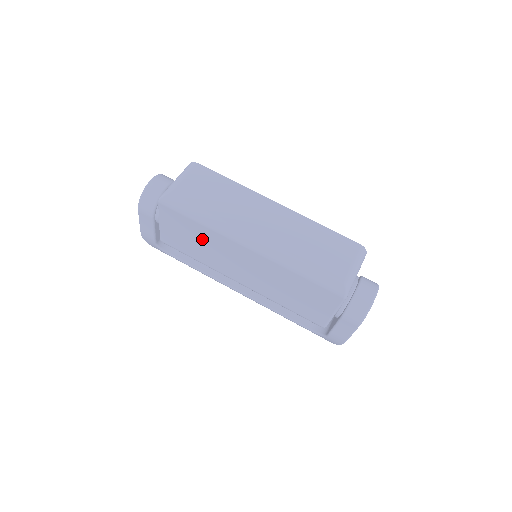
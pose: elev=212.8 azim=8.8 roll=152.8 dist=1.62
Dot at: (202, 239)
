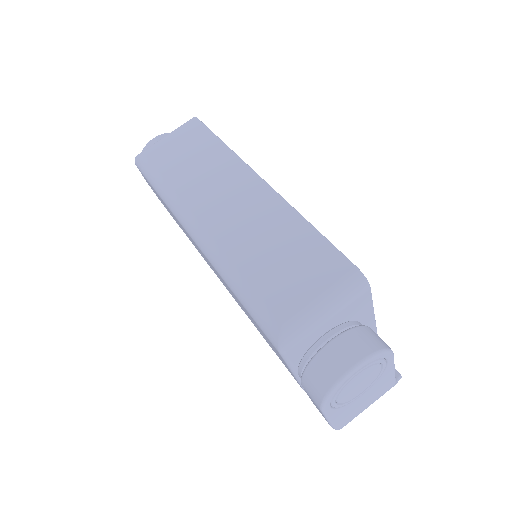
Dot at: occluded
